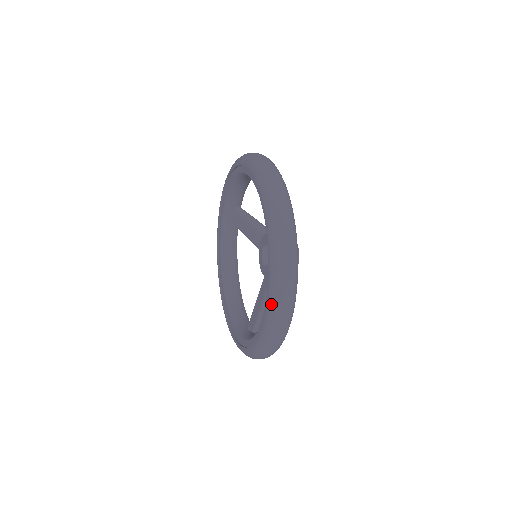
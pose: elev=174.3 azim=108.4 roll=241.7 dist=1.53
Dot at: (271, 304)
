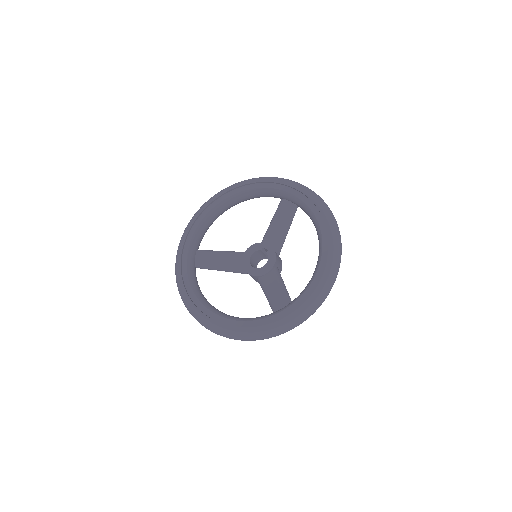
Dot at: (332, 227)
